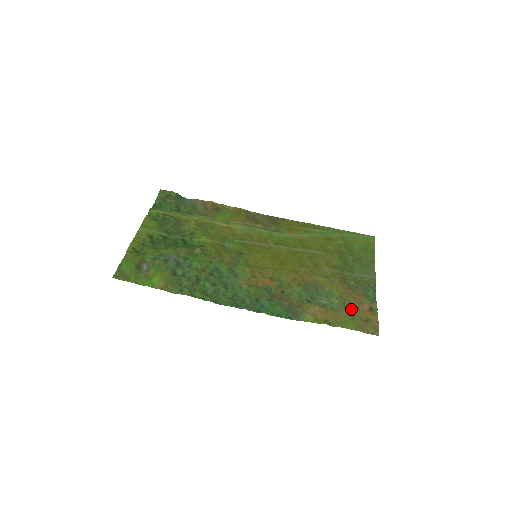
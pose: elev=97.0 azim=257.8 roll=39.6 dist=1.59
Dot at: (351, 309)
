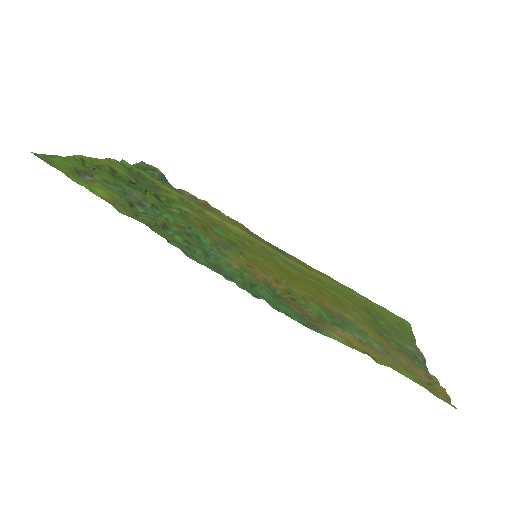
Dot at: (400, 362)
